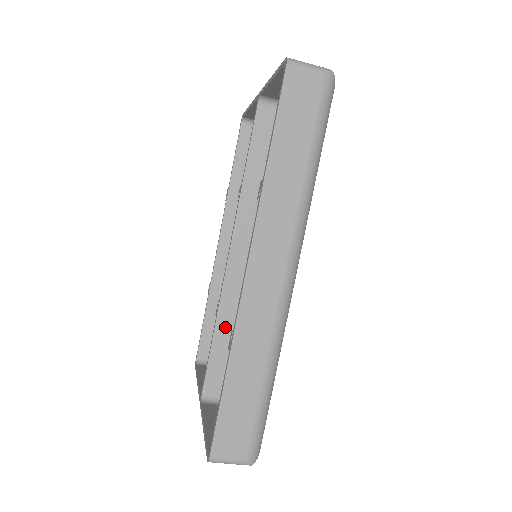
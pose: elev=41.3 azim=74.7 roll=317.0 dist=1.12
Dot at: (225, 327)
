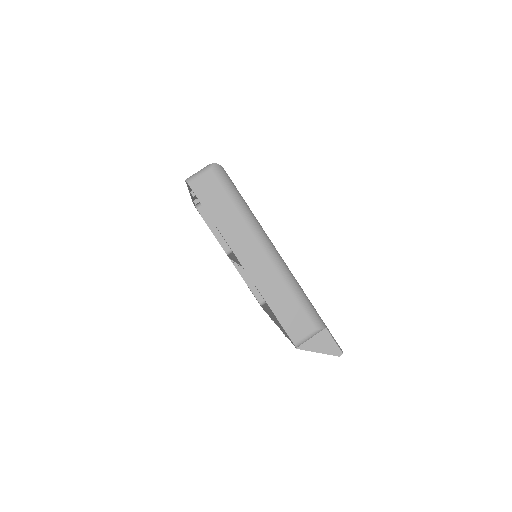
Dot at: occluded
